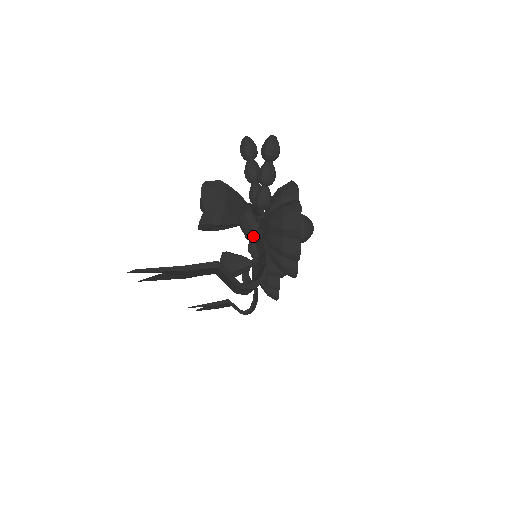
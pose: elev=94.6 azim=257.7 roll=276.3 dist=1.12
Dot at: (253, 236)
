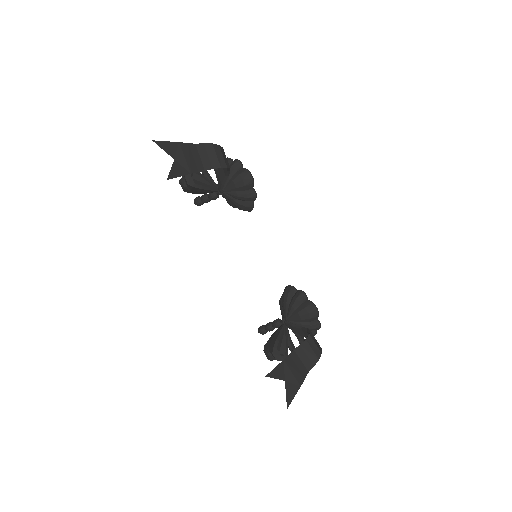
Dot at: occluded
